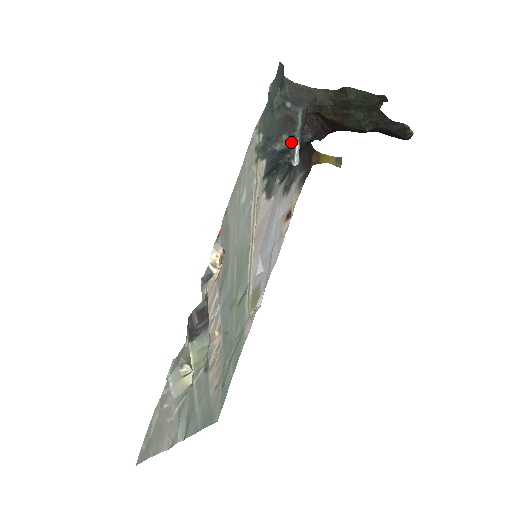
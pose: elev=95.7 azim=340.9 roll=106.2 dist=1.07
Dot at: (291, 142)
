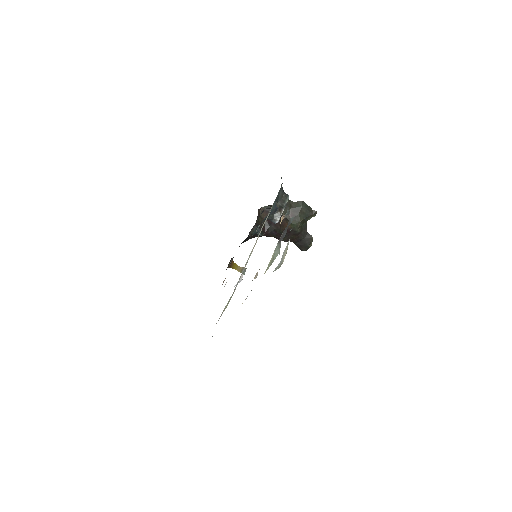
Dot at: (281, 207)
